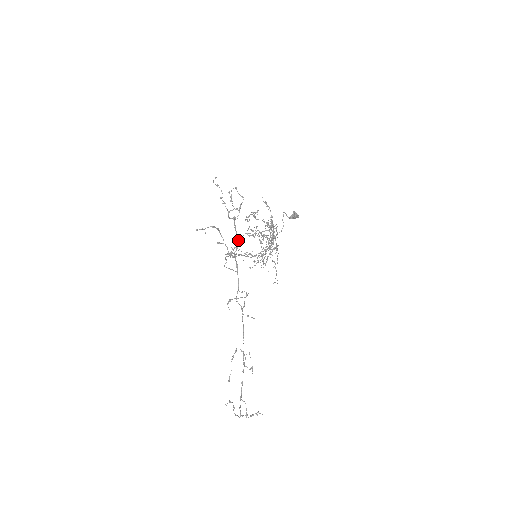
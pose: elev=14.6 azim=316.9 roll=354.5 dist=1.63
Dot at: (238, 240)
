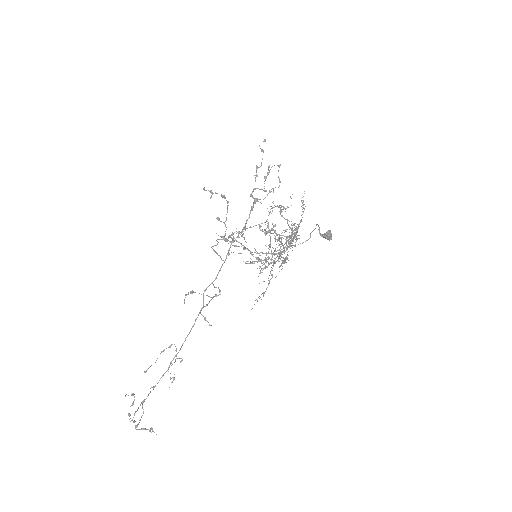
Dot at: (245, 227)
